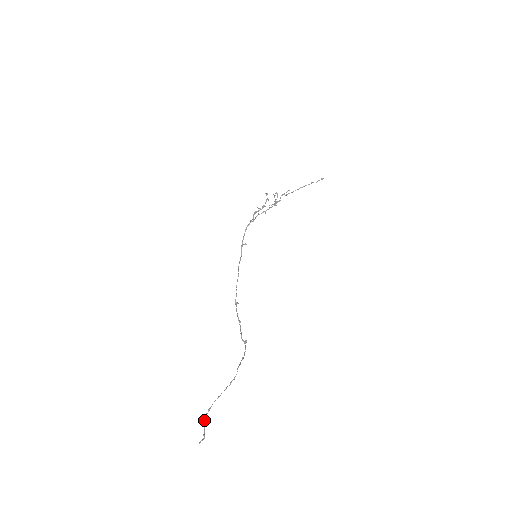
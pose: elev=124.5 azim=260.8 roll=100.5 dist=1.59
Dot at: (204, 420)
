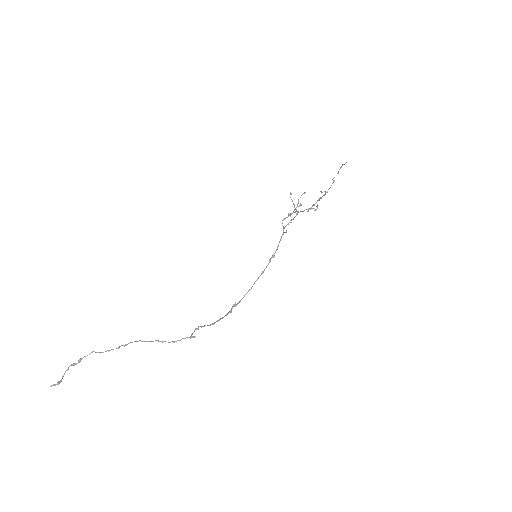
Dot at: occluded
